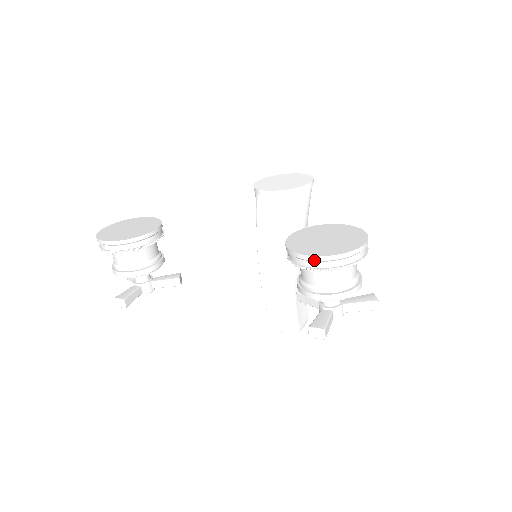
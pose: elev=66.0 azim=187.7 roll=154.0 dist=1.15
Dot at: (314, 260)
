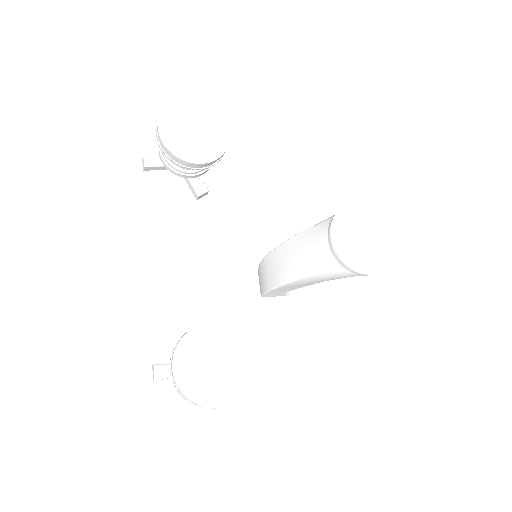
Dot at: (172, 370)
